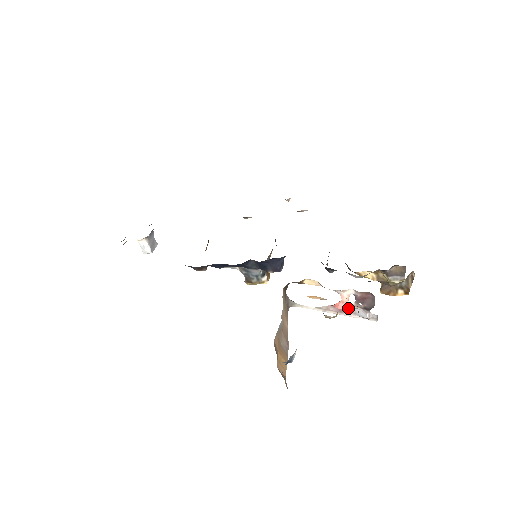
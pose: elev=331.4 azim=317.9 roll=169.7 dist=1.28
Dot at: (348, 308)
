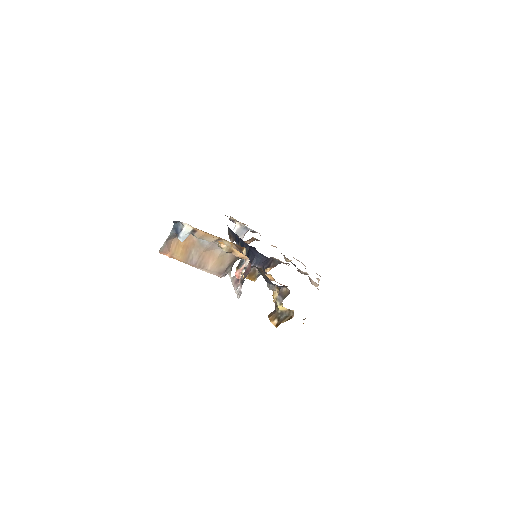
Dot at: (238, 276)
